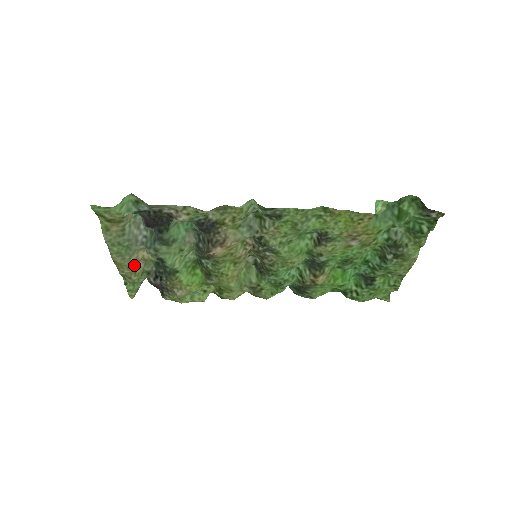
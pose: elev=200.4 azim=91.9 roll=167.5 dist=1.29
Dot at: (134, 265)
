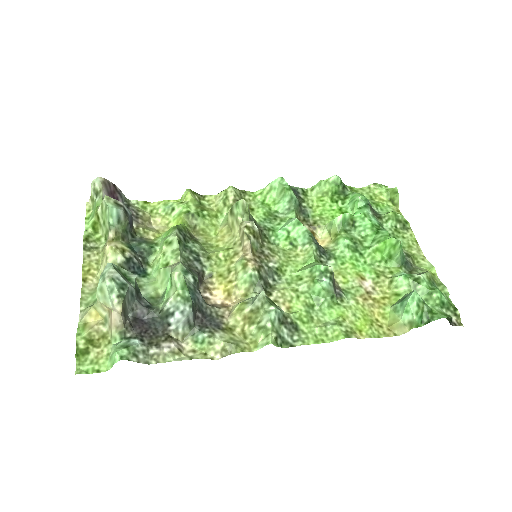
Dot at: (102, 254)
